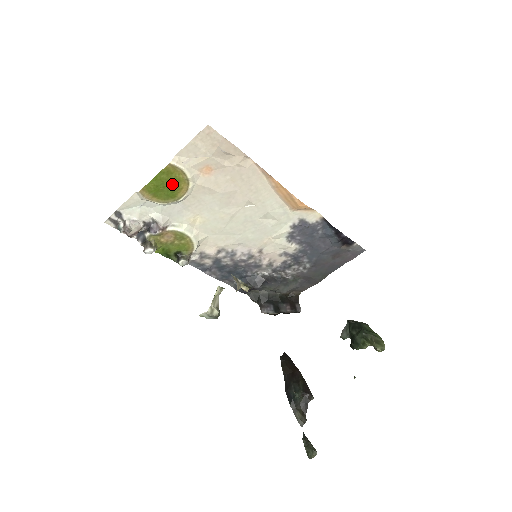
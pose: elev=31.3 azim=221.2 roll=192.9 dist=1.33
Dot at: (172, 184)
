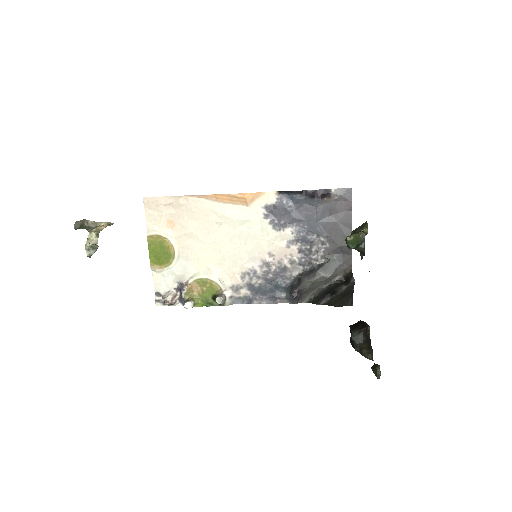
Dot at: (161, 248)
